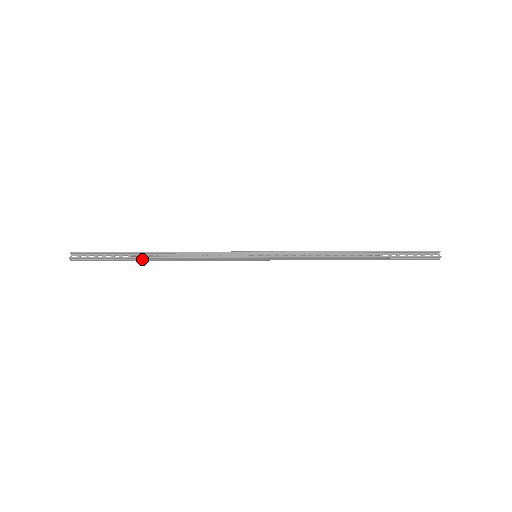
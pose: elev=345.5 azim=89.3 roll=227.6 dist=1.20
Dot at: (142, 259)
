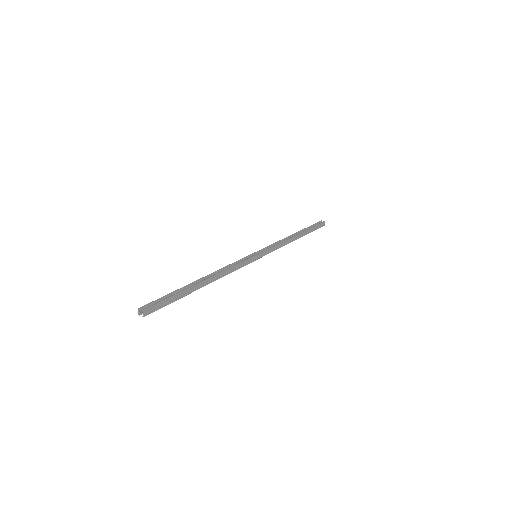
Dot at: (196, 287)
